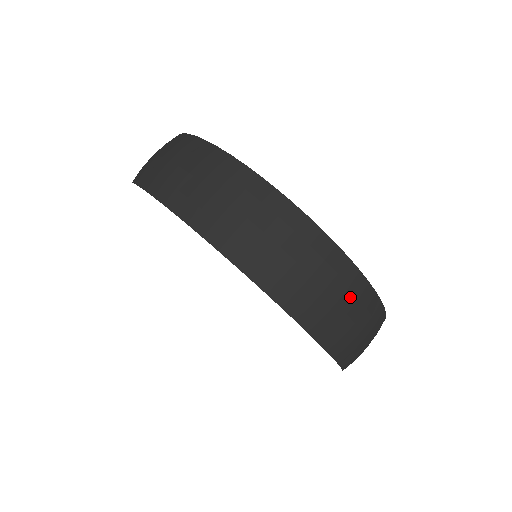
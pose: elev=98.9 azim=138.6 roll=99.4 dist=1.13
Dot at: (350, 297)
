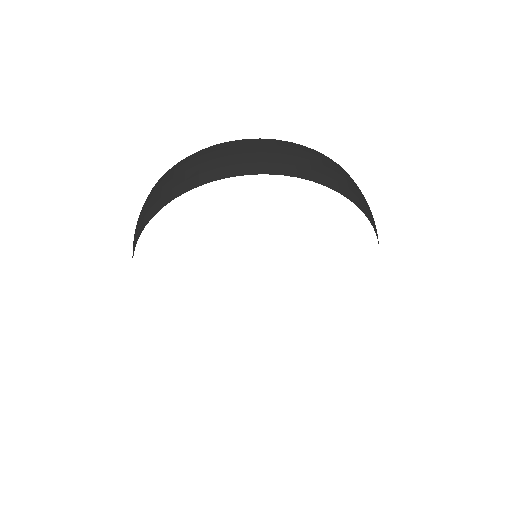
Dot at: (253, 147)
